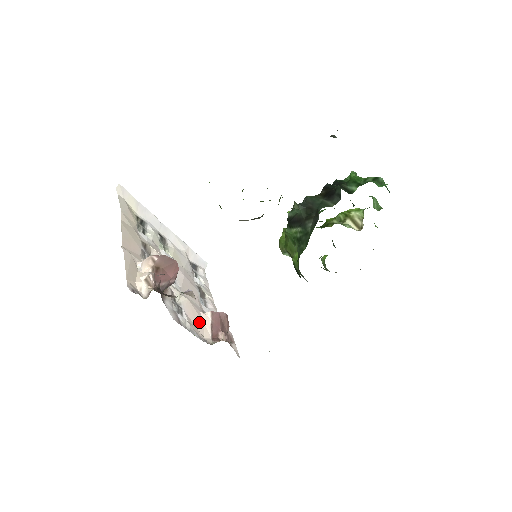
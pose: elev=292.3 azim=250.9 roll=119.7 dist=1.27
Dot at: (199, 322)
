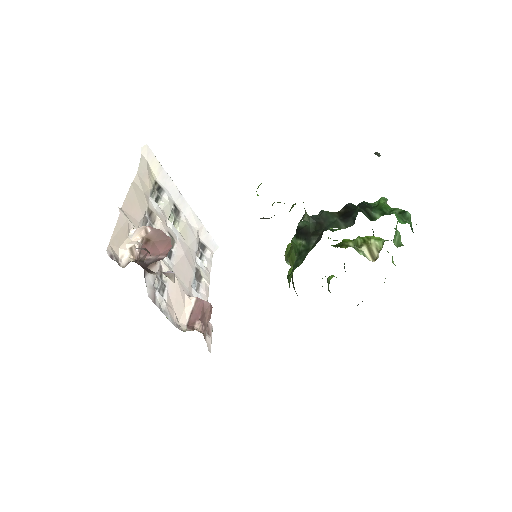
Dot at: (179, 305)
